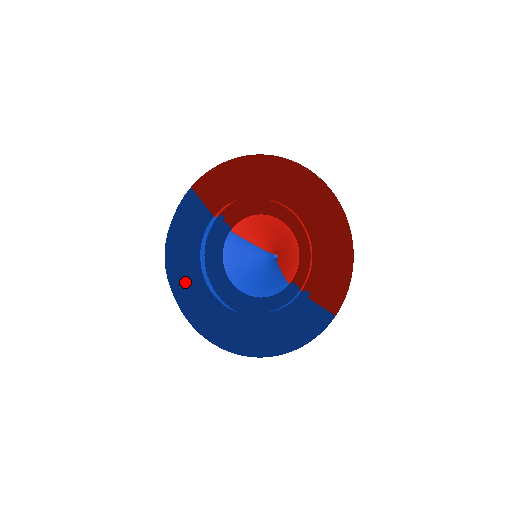
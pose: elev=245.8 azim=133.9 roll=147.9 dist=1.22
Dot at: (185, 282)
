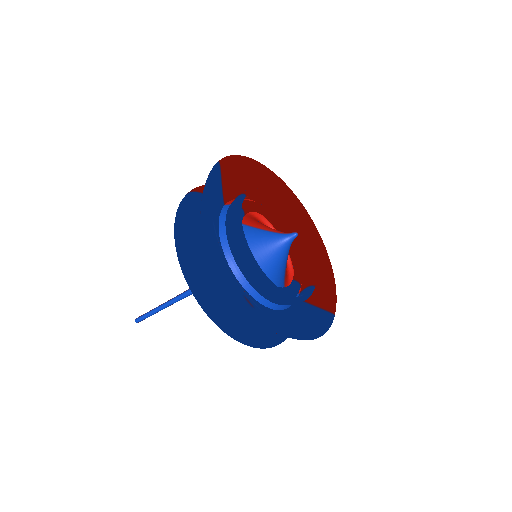
Dot at: occluded
